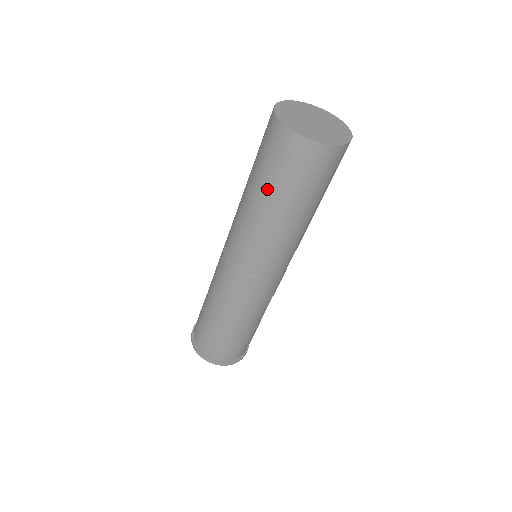
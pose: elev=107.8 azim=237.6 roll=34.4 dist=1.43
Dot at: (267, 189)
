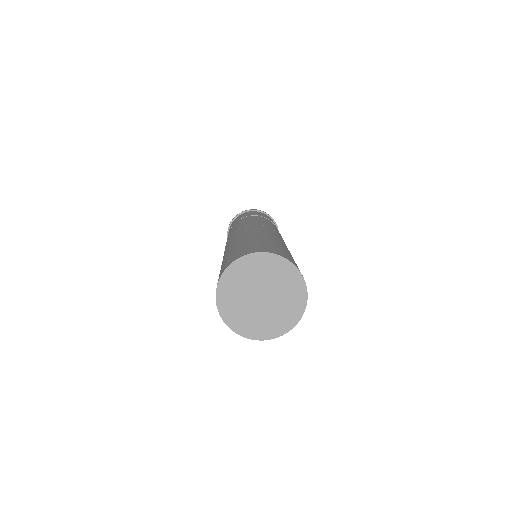
Dot at: occluded
